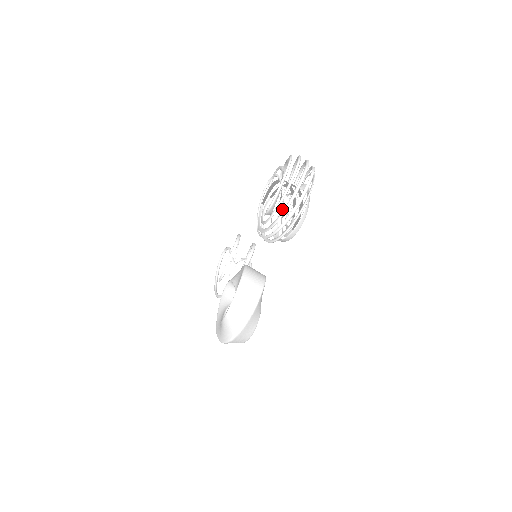
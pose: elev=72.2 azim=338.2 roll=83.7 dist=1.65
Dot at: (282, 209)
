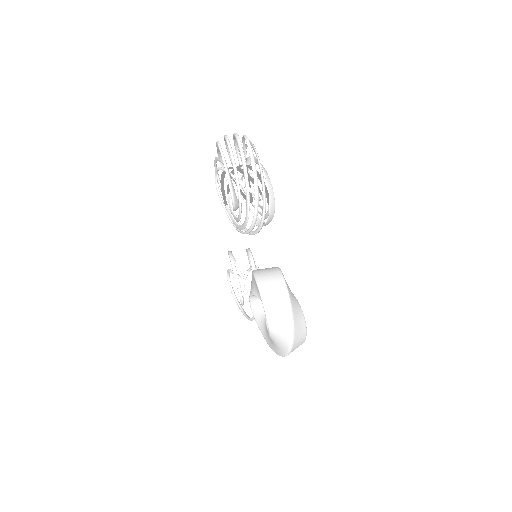
Dot at: occluded
